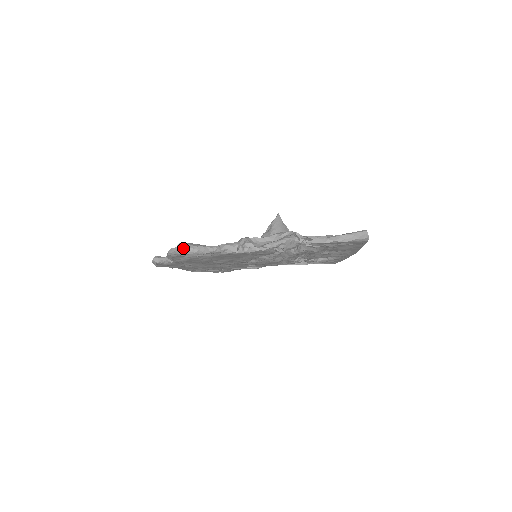
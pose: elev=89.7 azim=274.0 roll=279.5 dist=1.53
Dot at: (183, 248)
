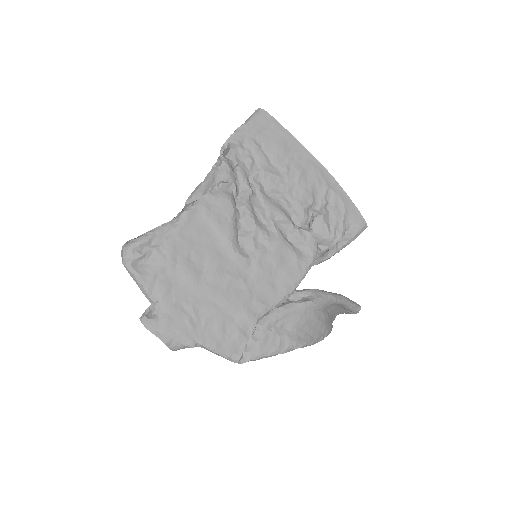
Dot at: (129, 243)
